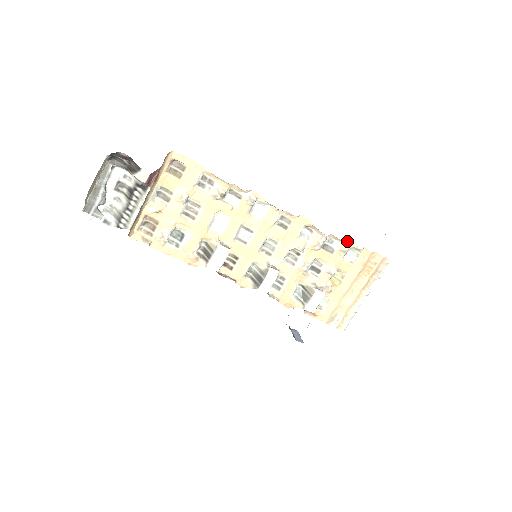
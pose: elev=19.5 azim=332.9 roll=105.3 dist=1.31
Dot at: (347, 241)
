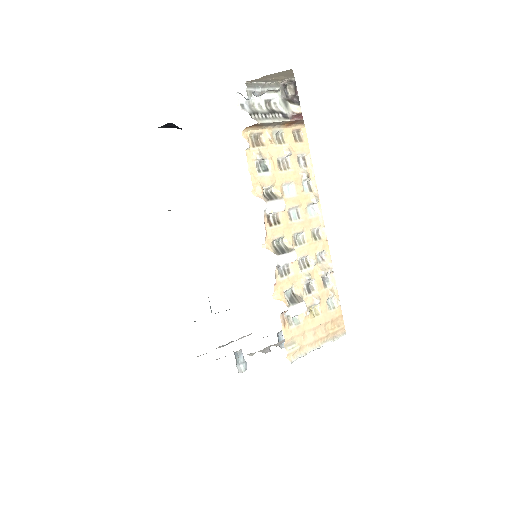
Dot at: (336, 290)
